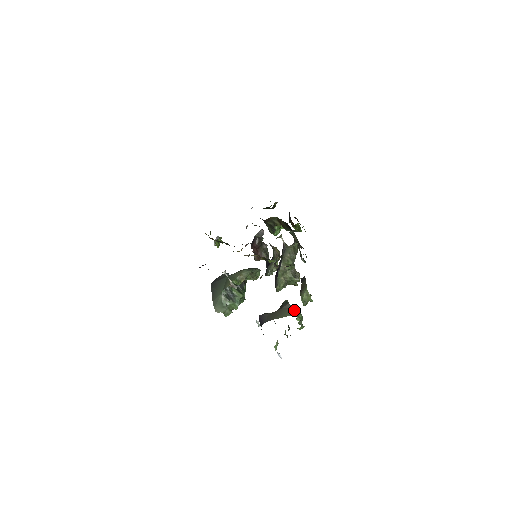
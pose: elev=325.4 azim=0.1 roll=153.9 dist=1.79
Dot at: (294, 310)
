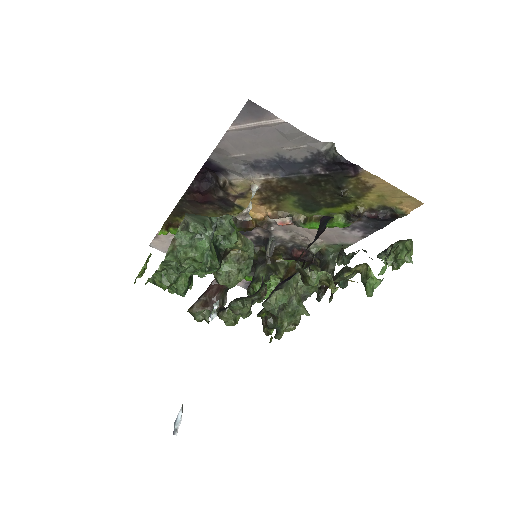
Dot at: occluded
